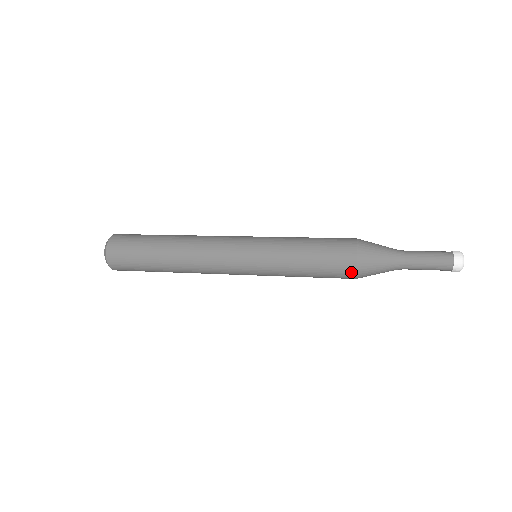
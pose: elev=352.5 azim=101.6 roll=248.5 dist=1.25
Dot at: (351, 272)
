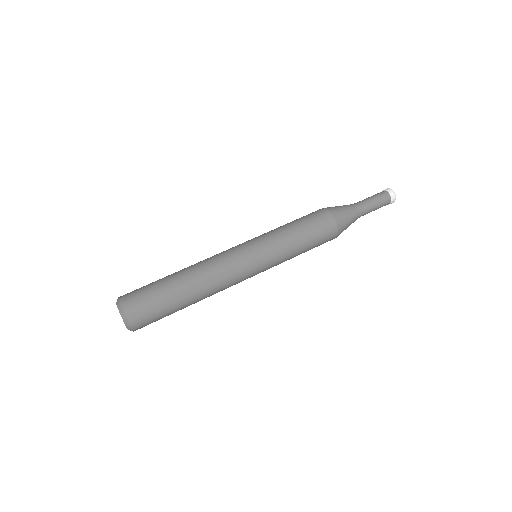
Dot at: occluded
